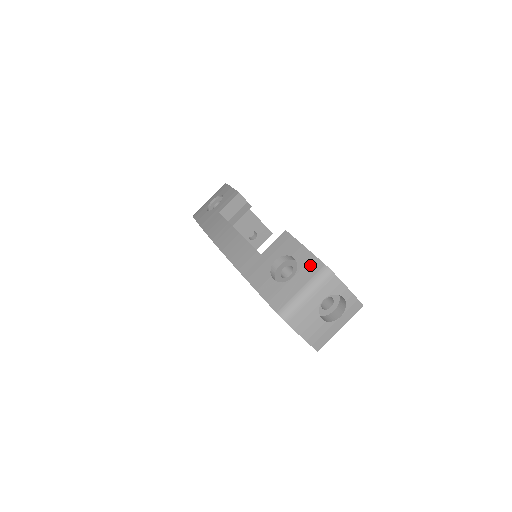
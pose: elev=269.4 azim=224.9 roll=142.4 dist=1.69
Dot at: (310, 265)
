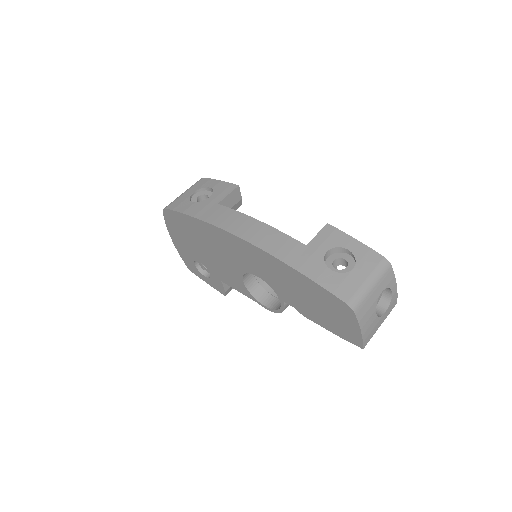
Dot at: (369, 257)
